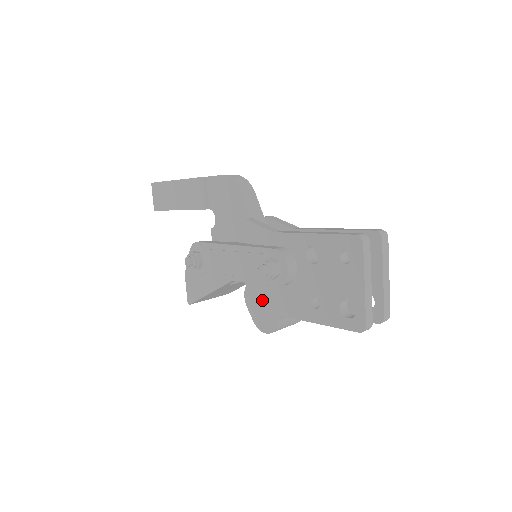
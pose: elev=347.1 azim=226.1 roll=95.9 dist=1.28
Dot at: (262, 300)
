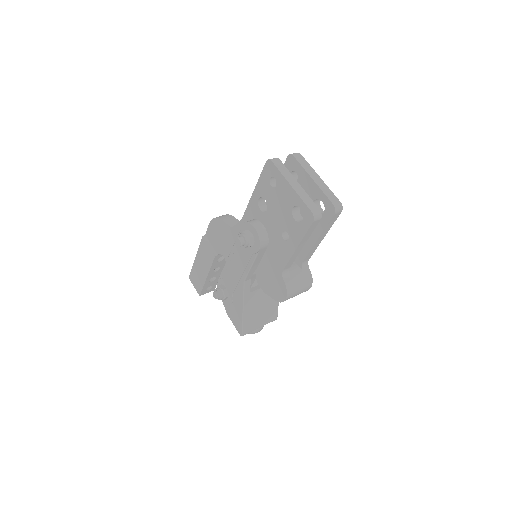
Dot at: (268, 276)
